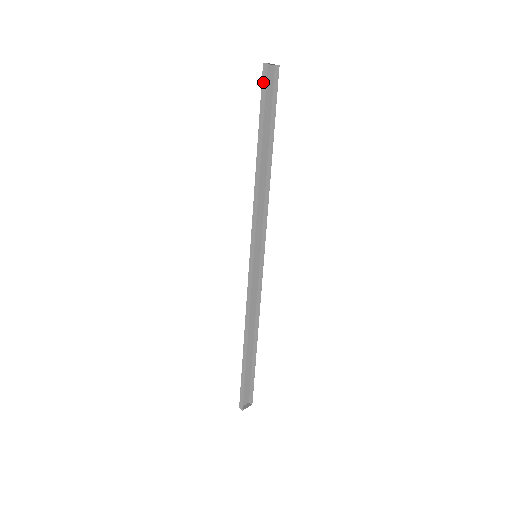
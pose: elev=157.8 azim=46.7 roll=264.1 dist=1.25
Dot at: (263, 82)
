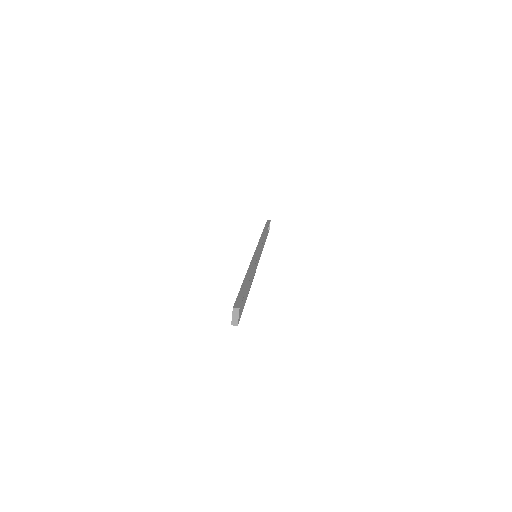
Dot at: occluded
